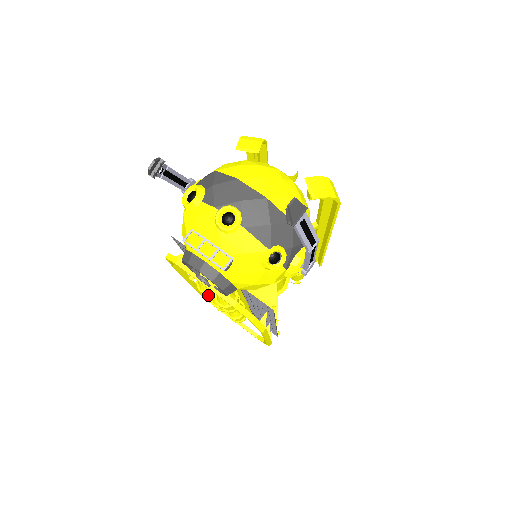
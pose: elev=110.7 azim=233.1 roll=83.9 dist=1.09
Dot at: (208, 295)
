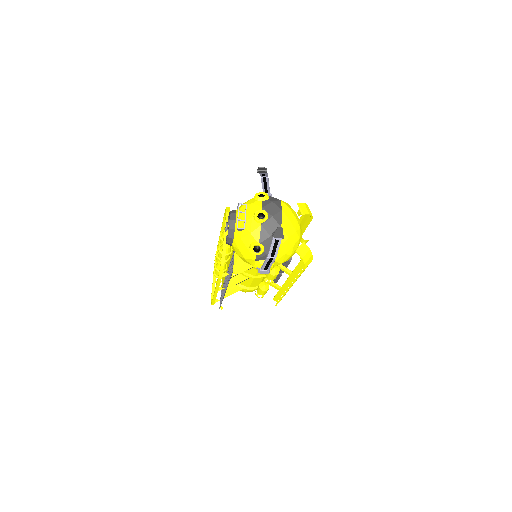
Dot at: (220, 242)
